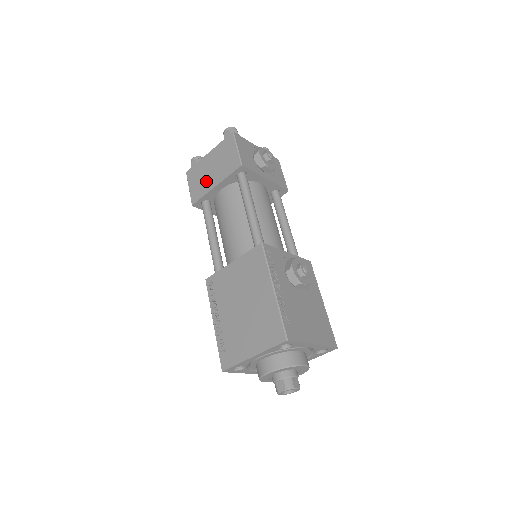
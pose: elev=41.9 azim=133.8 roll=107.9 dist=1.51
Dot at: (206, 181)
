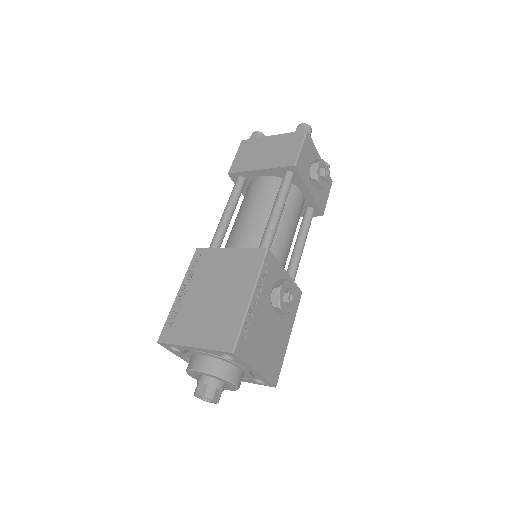
Dot at: (254, 159)
